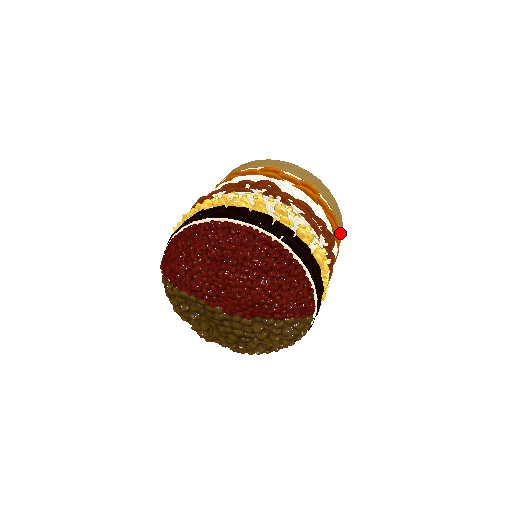
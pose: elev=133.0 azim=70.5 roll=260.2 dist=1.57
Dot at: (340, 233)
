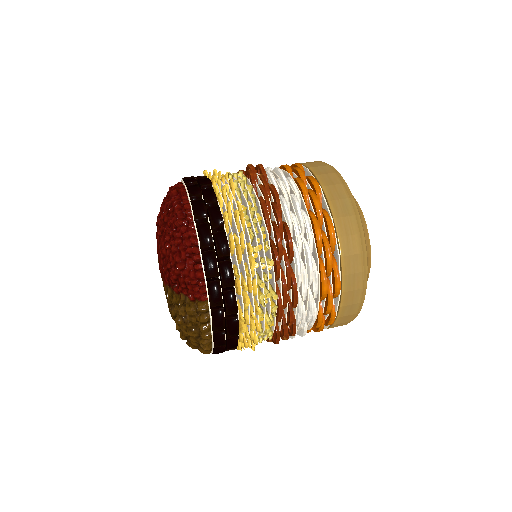
Dot at: (344, 254)
